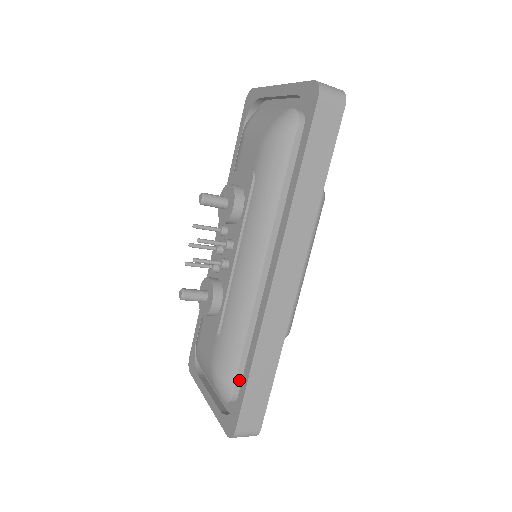
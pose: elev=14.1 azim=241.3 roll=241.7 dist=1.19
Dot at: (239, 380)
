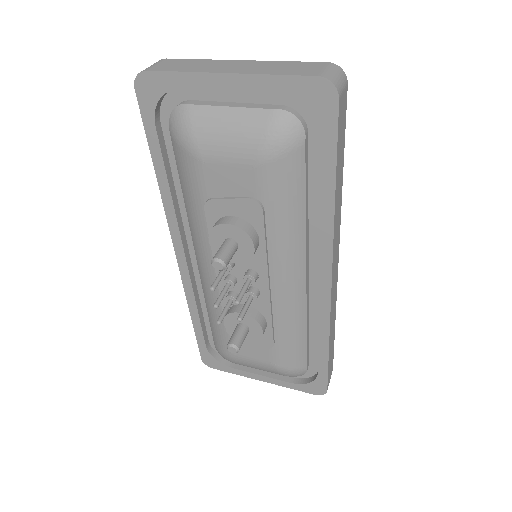
Dot at: (308, 359)
